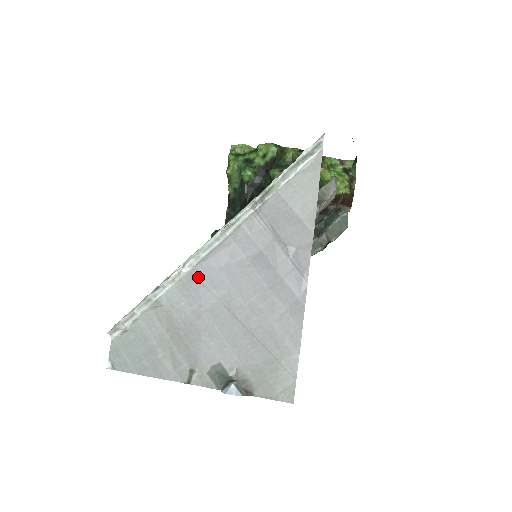
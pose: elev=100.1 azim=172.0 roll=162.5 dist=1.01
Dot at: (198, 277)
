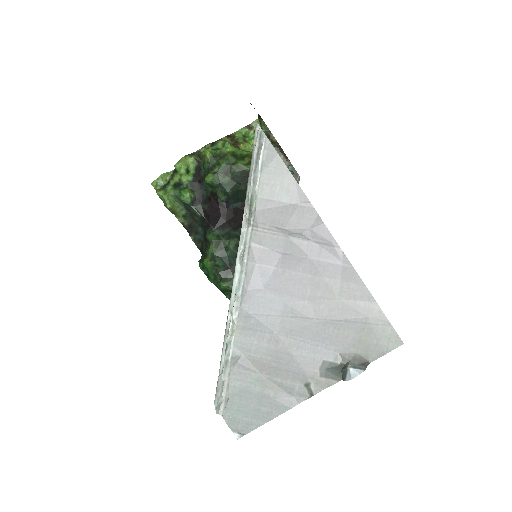
Dot at: (250, 313)
